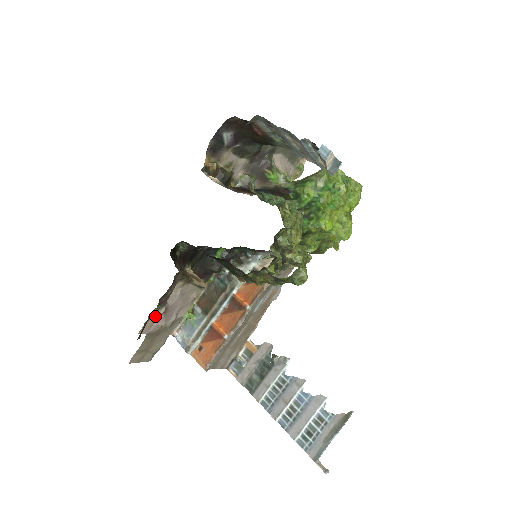
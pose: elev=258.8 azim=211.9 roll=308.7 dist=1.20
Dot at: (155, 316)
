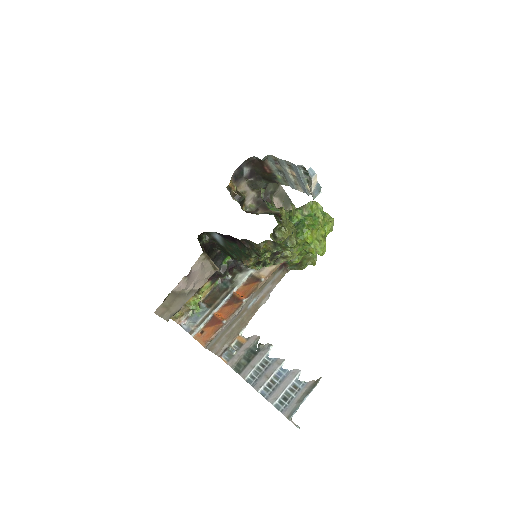
Dot at: occluded
